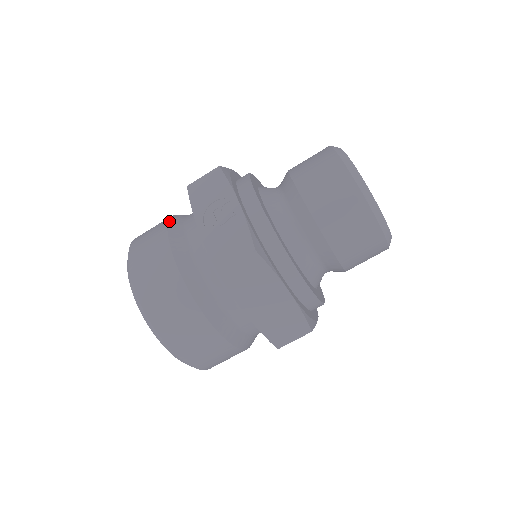
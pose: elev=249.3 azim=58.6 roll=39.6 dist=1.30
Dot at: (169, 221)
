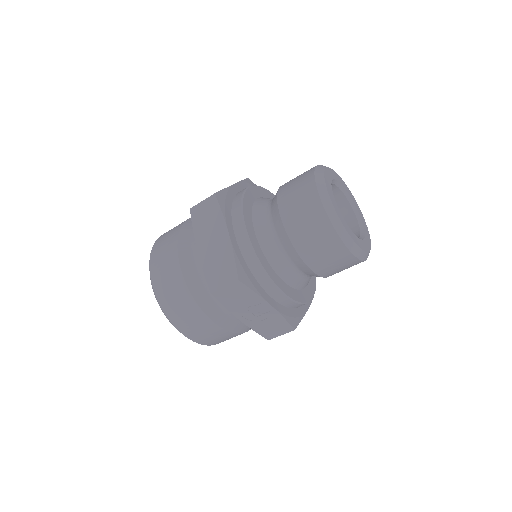
Dot at: (193, 296)
